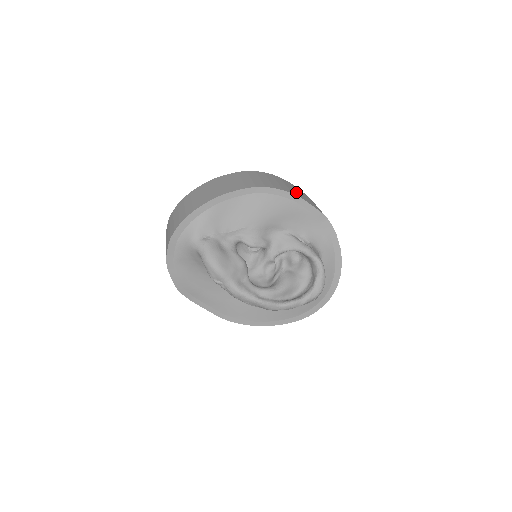
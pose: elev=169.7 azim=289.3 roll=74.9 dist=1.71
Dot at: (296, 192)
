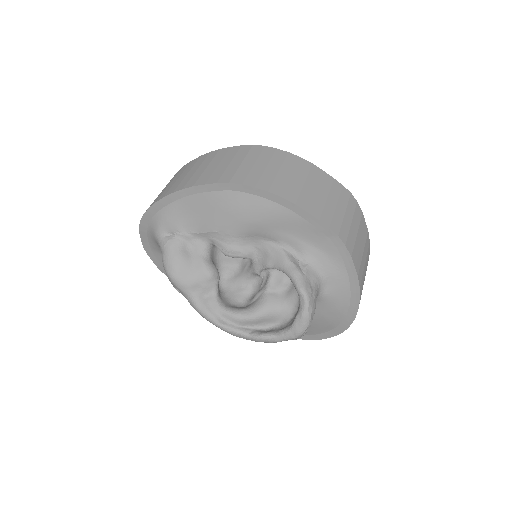
Dot at: (299, 190)
